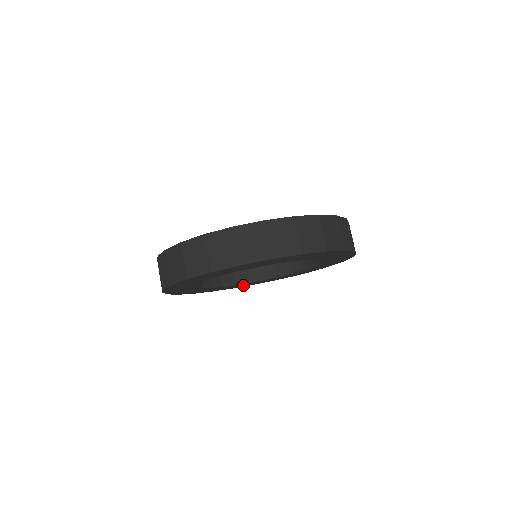
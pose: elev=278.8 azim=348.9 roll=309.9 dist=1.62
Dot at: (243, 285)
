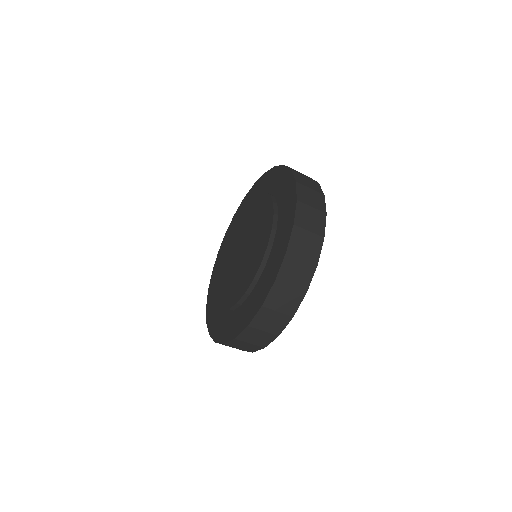
Dot at: occluded
